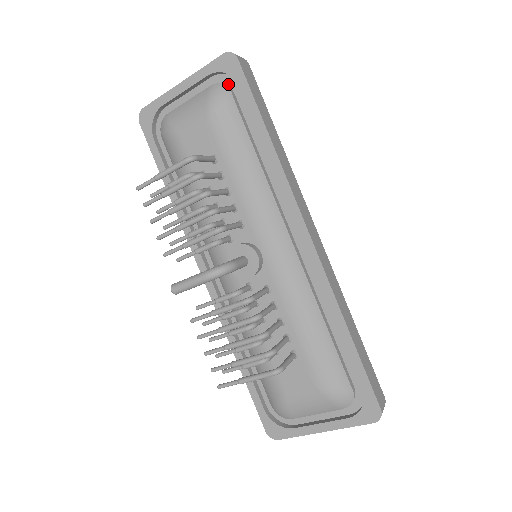
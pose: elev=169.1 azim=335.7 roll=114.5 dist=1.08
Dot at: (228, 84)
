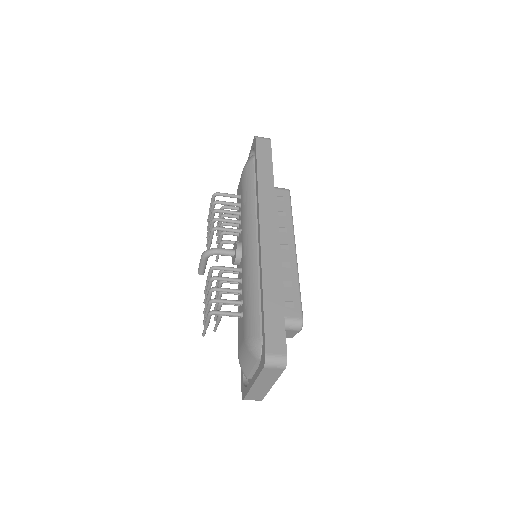
Dot at: occluded
